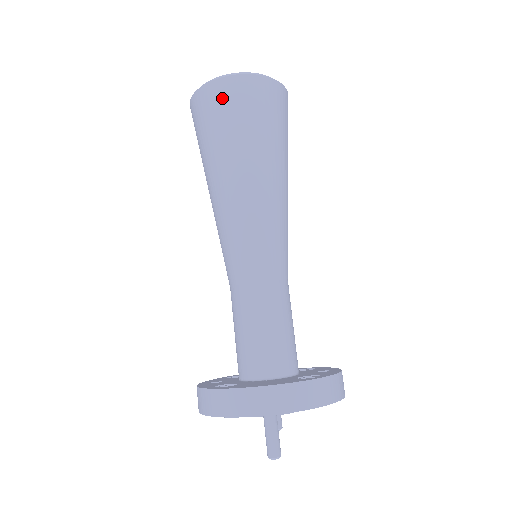
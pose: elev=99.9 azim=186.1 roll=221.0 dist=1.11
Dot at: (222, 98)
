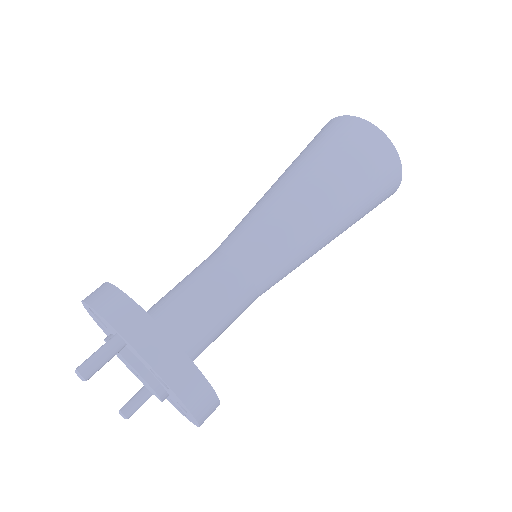
Dot at: (344, 128)
